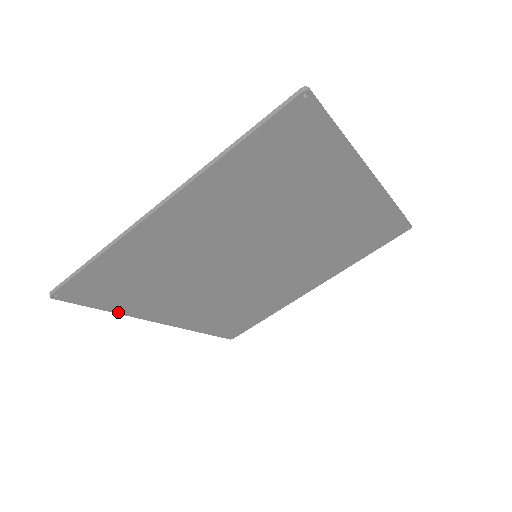
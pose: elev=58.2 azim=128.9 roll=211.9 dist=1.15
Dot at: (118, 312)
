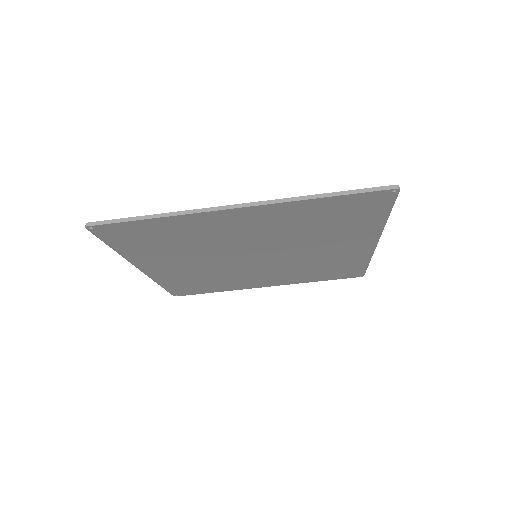
Dot at: (121, 253)
